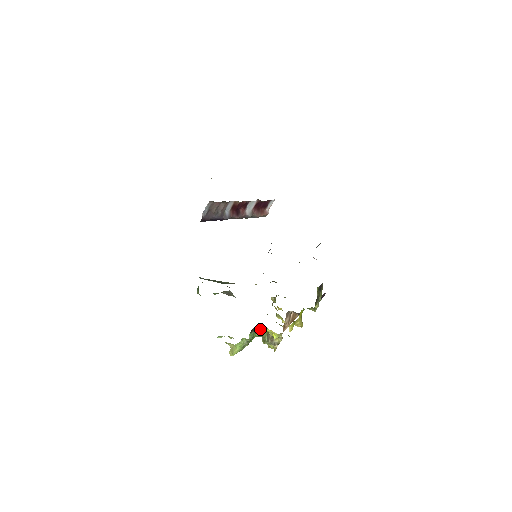
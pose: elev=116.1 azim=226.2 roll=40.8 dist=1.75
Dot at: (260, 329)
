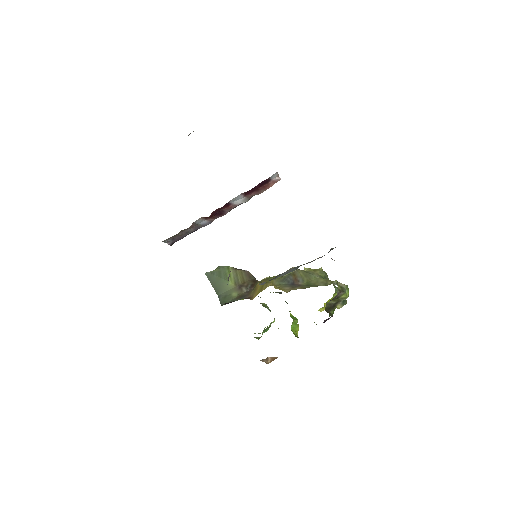
Dot at: occluded
